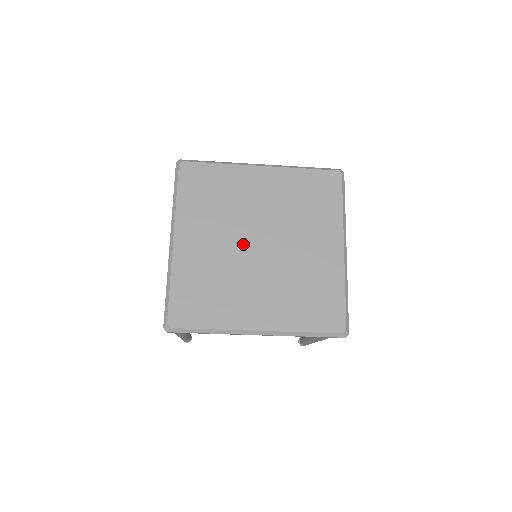
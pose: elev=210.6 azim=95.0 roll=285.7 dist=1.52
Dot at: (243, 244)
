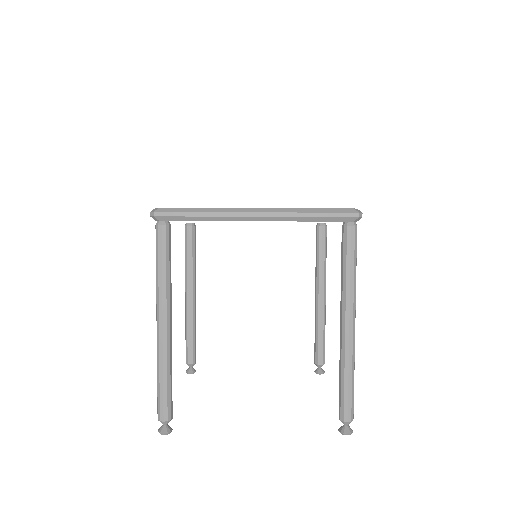
Dot at: occluded
